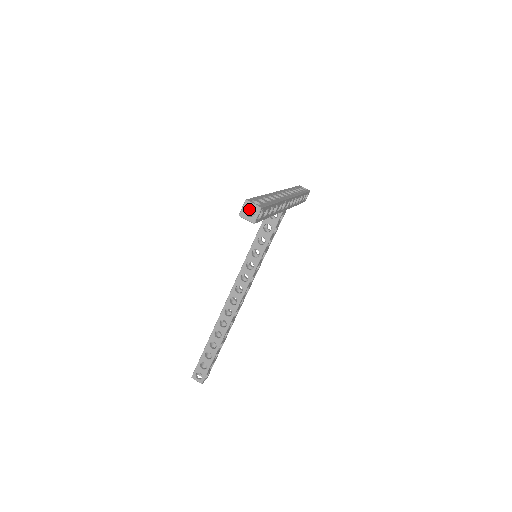
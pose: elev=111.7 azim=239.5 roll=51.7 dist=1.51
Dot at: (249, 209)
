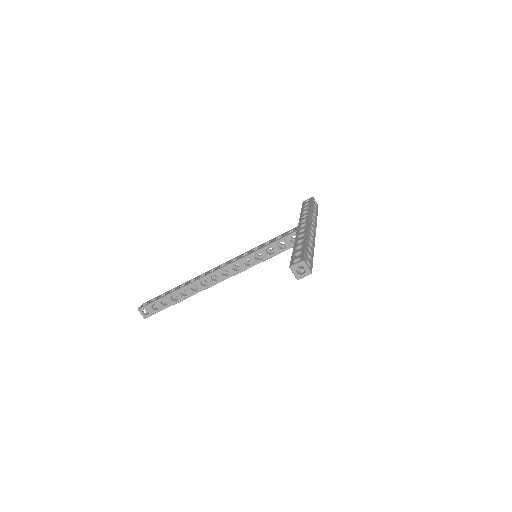
Dot at: occluded
